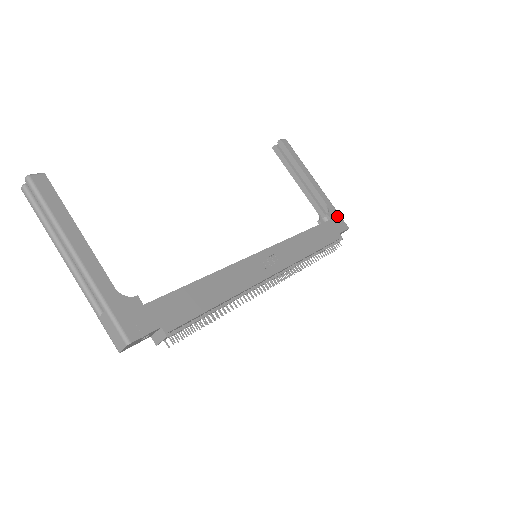
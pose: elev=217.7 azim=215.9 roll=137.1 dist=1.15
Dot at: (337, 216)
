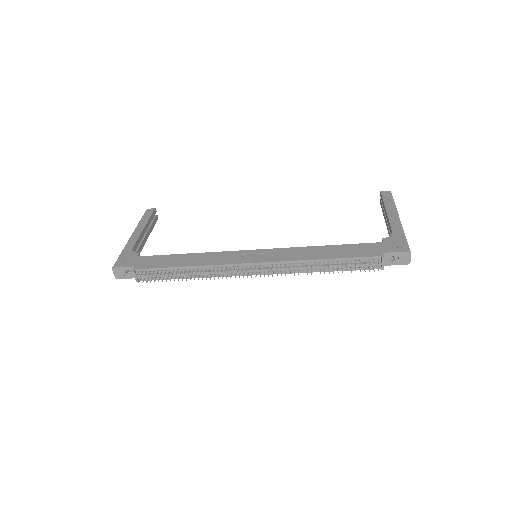
Dot at: (399, 241)
